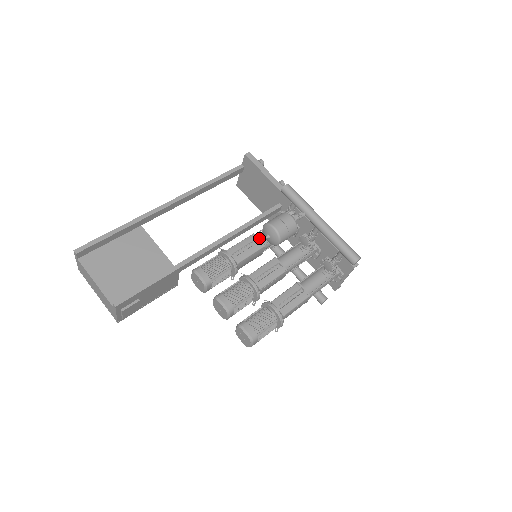
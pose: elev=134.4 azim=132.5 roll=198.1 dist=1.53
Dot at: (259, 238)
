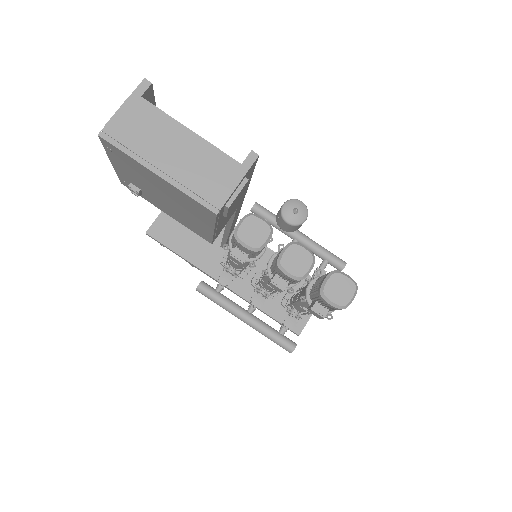
Dot at: occluded
